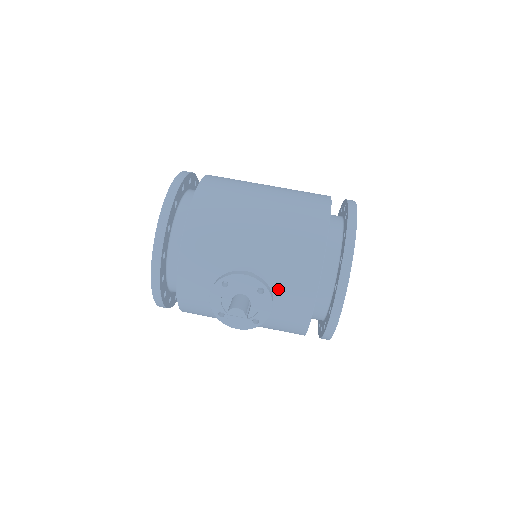
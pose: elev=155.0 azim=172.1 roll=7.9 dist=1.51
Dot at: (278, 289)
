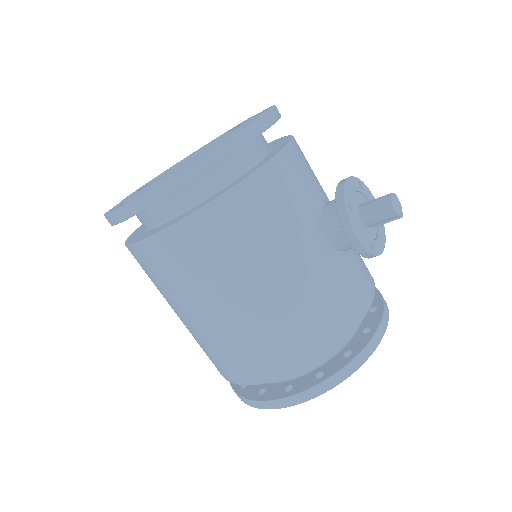
Dot at: (353, 258)
